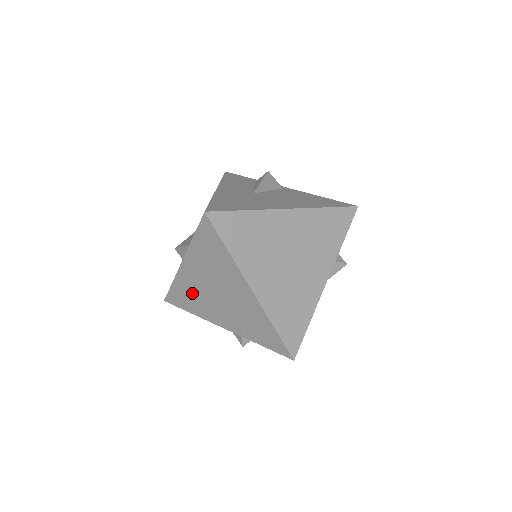
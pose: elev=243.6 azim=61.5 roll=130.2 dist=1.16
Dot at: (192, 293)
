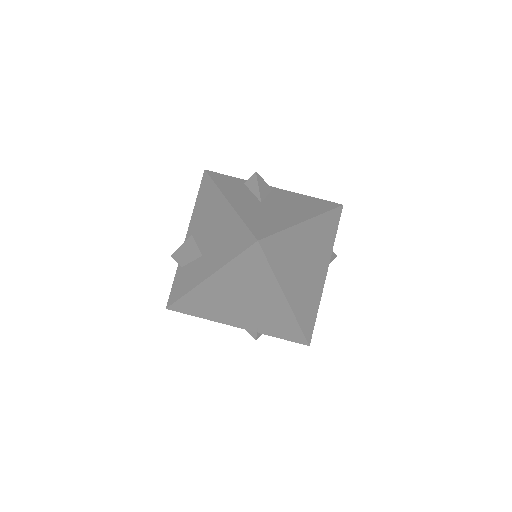
Dot at: (209, 302)
